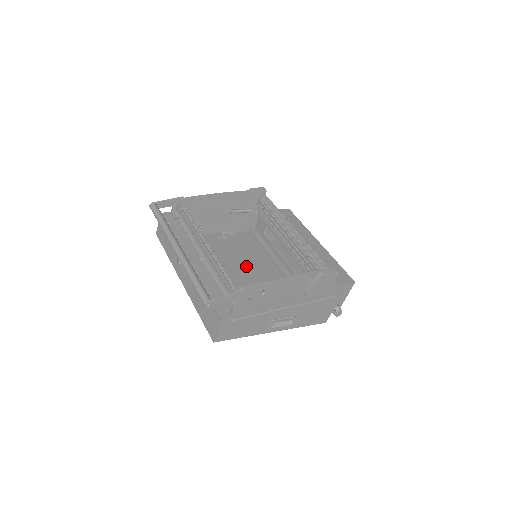
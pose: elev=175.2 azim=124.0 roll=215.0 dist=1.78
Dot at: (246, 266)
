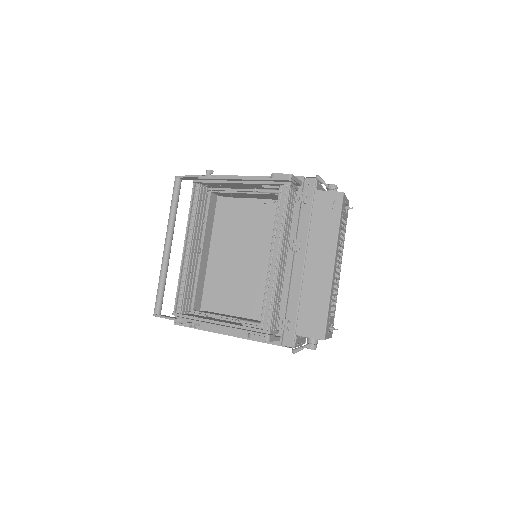
Dot at: occluded
